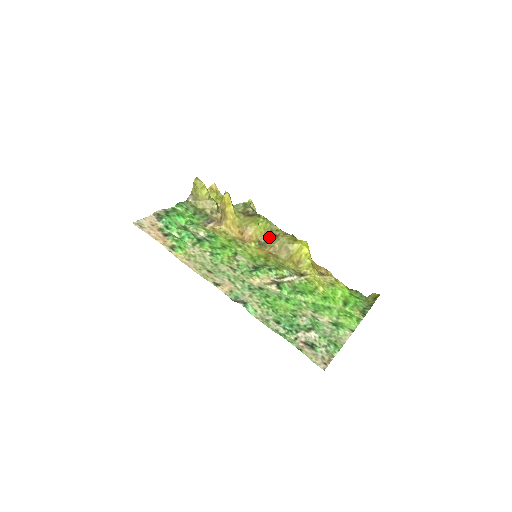
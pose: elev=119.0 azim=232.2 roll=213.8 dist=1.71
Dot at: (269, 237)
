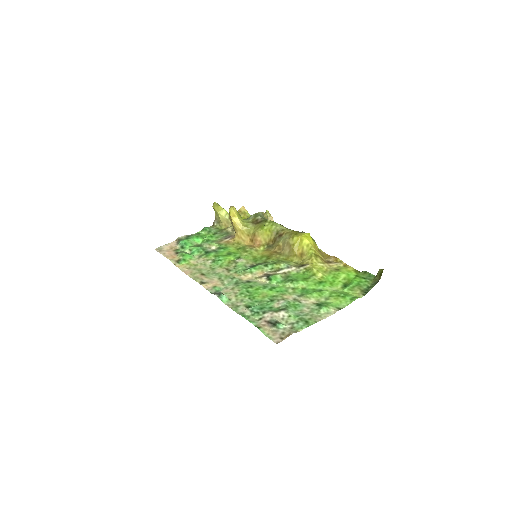
Dot at: (275, 238)
